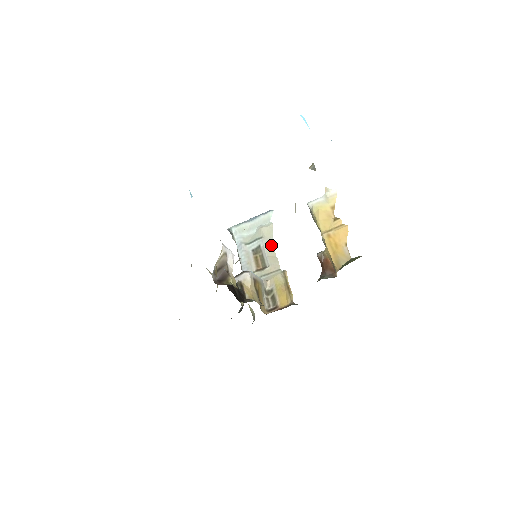
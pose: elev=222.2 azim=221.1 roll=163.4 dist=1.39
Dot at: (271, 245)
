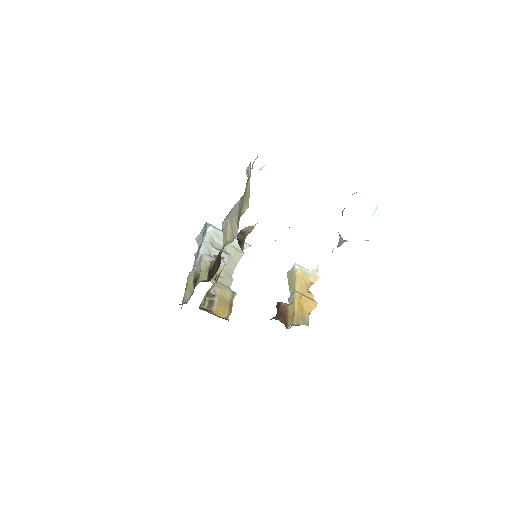
Dot at: (233, 266)
